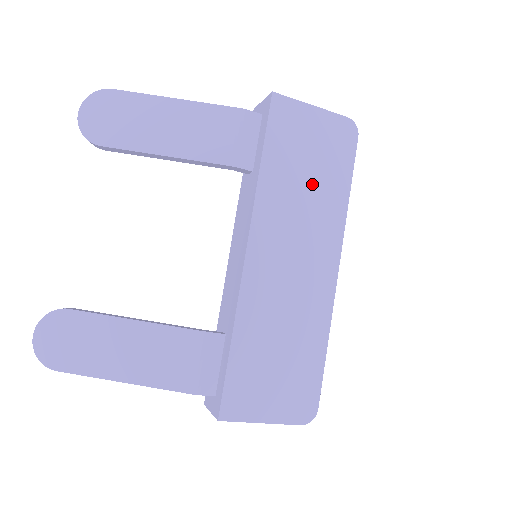
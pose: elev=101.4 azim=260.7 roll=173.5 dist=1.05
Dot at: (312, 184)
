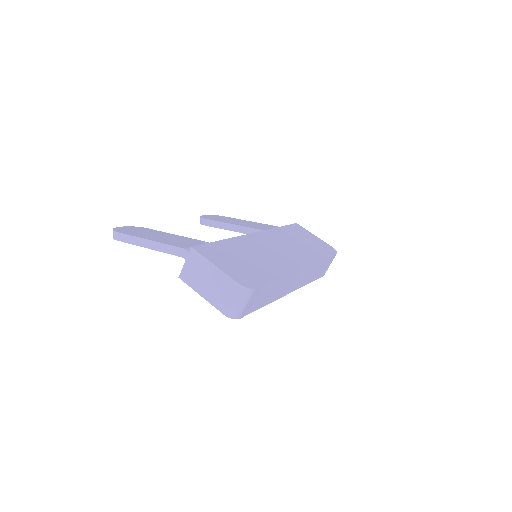
Dot at: (302, 245)
